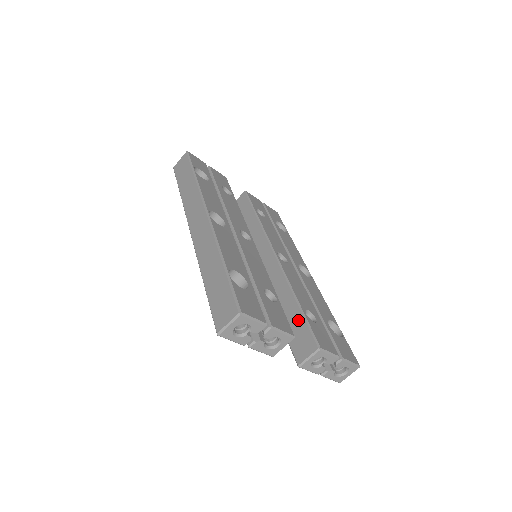
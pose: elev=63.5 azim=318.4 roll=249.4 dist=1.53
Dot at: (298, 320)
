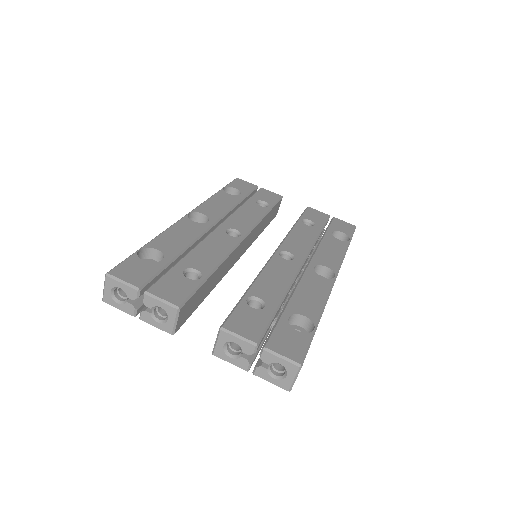
Dot at: occluded
